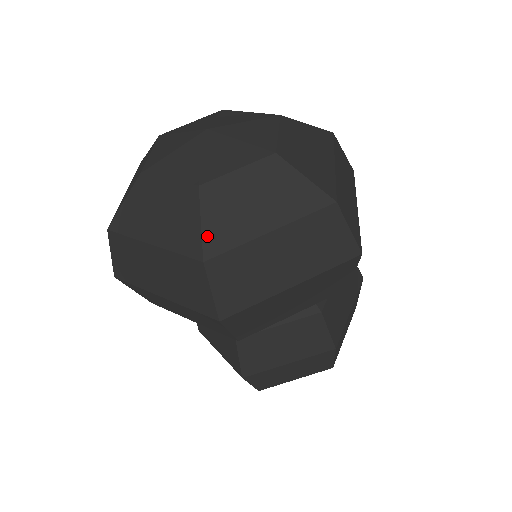
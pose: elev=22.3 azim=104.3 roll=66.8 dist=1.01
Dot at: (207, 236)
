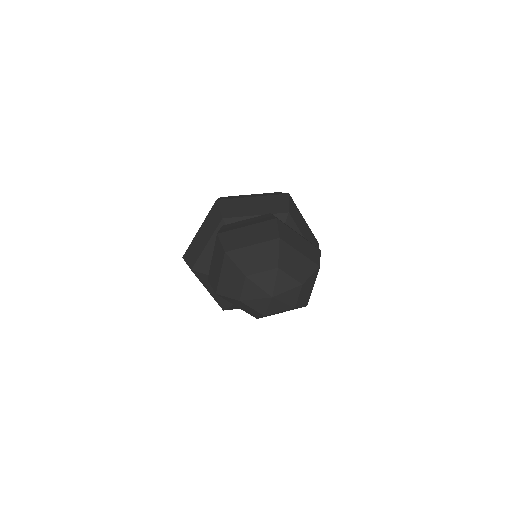
Dot at: occluded
